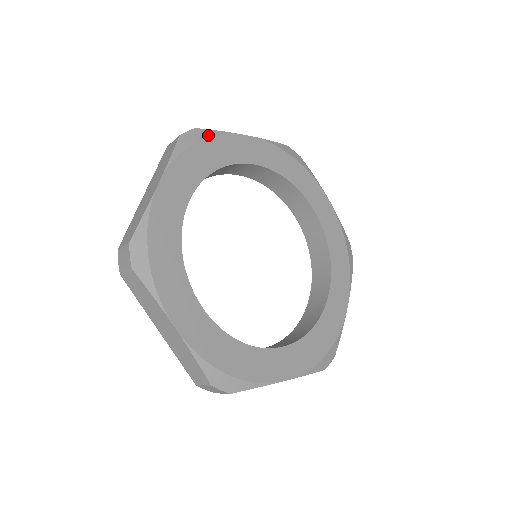
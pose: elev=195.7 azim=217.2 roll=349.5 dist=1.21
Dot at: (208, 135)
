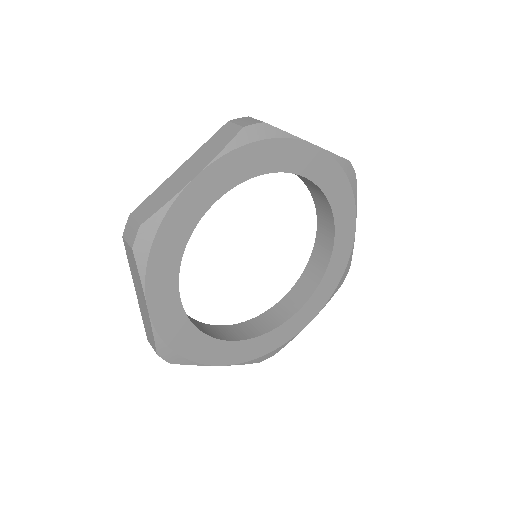
Dot at: (273, 135)
